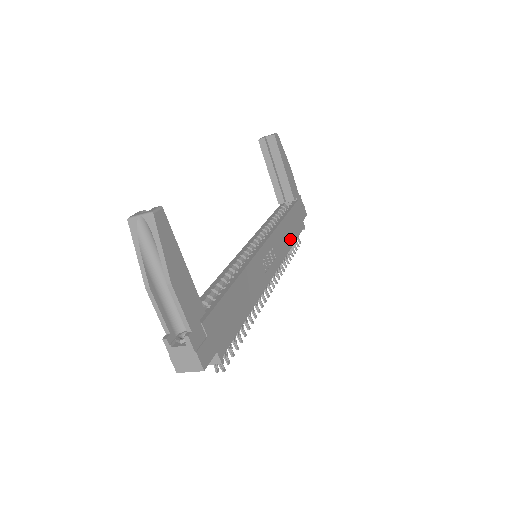
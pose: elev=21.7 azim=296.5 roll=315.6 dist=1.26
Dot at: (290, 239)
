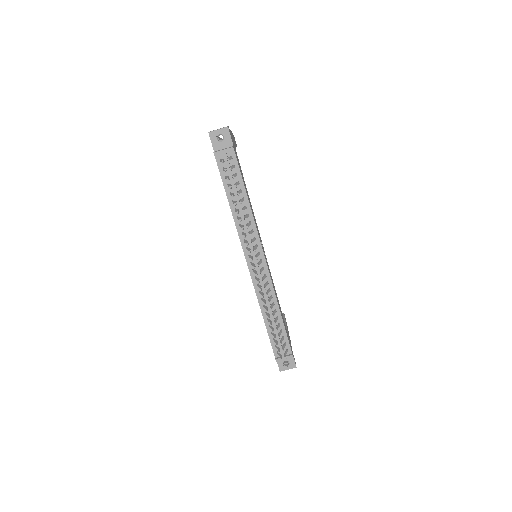
Dot at: (280, 311)
